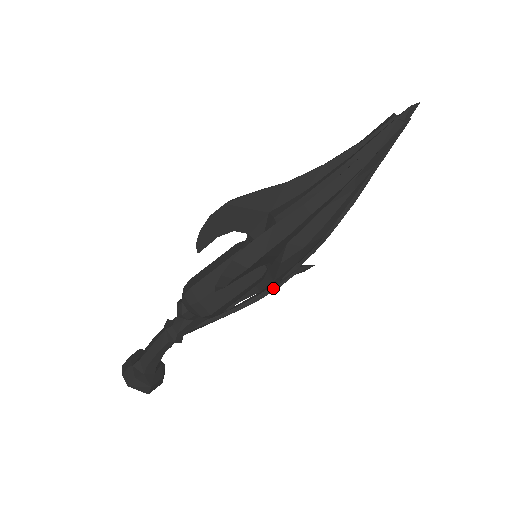
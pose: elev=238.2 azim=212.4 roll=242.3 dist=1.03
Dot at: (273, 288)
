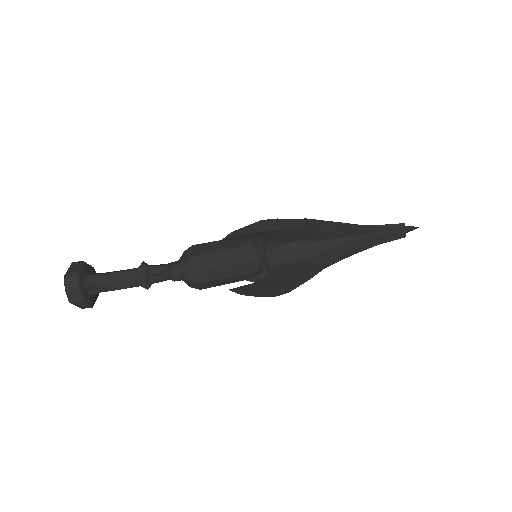
Dot at: occluded
